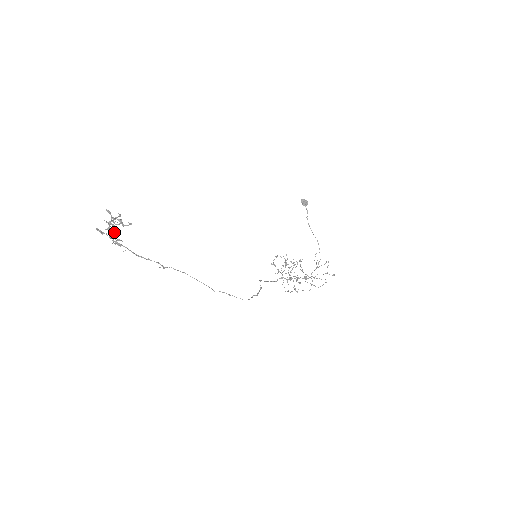
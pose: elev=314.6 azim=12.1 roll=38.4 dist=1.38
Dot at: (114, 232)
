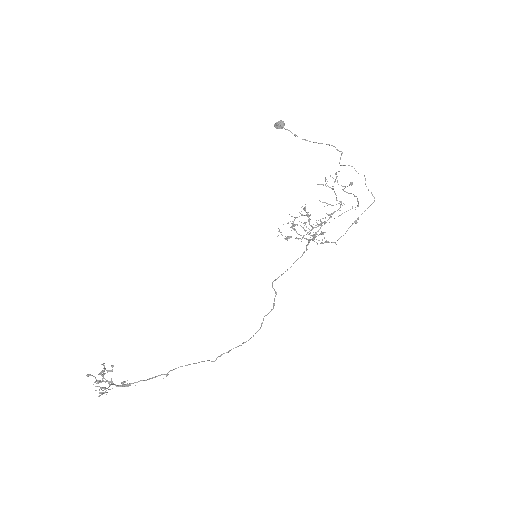
Dot at: (110, 384)
